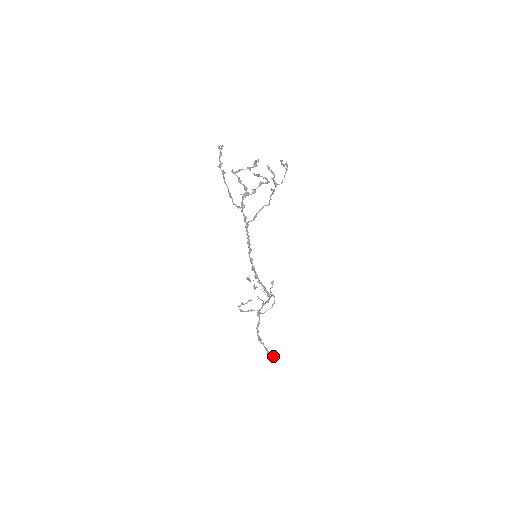
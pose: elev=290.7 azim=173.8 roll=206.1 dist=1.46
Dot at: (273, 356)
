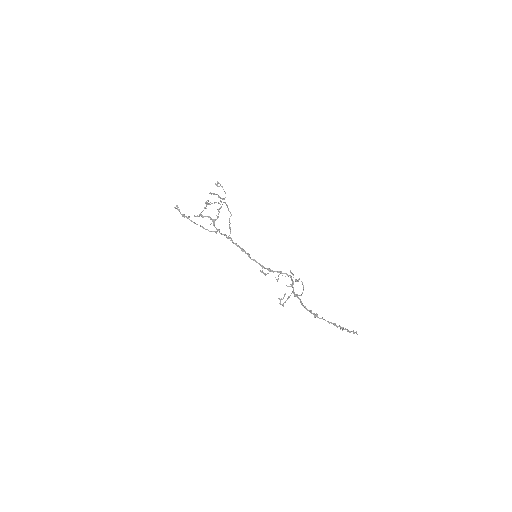
Dot at: (345, 329)
